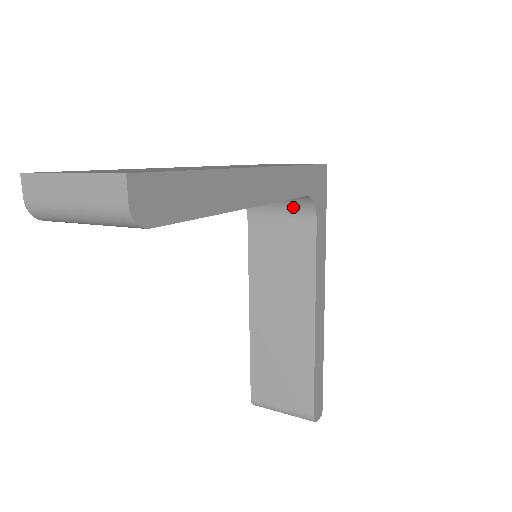
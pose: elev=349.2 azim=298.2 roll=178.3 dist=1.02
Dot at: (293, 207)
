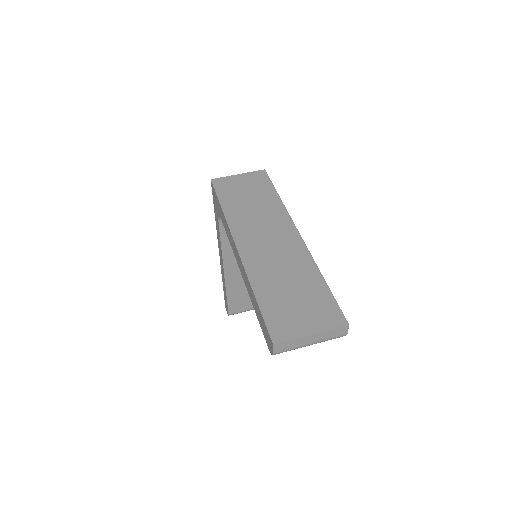
Dot at: occluded
